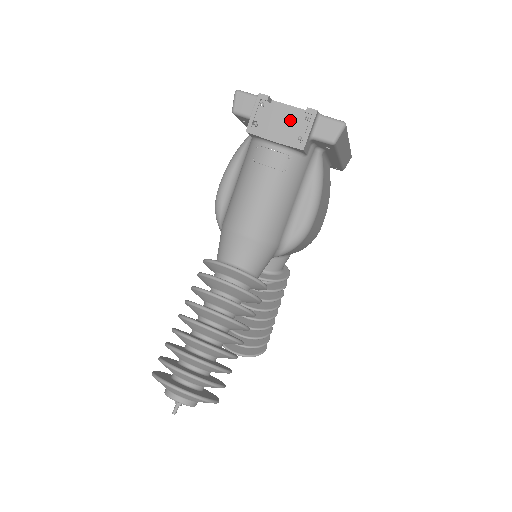
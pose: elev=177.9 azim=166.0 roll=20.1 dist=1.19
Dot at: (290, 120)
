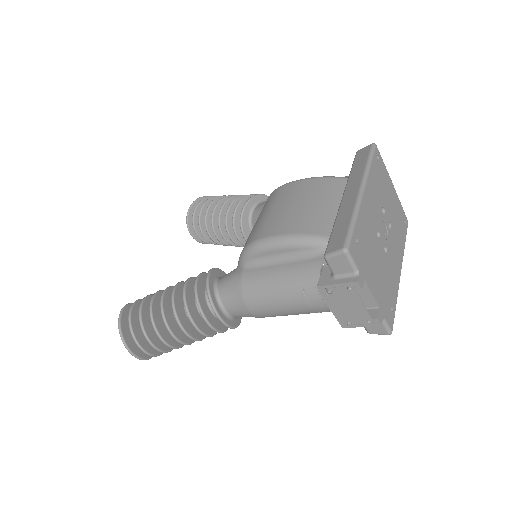
Dot at: (357, 312)
